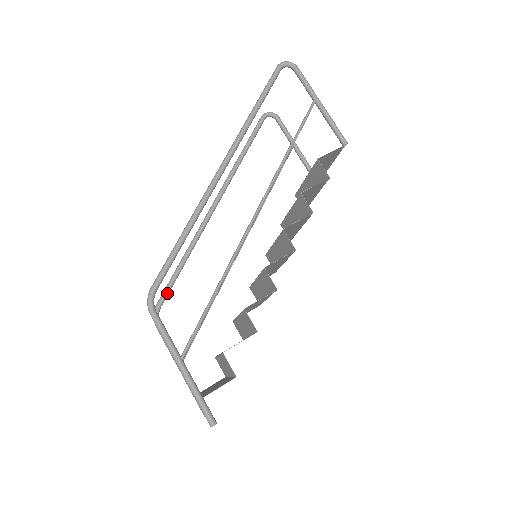
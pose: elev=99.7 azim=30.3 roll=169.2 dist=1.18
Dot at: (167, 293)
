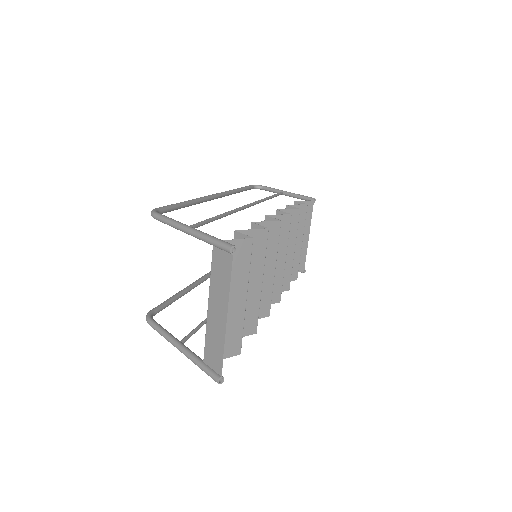
Dot at: (163, 305)
